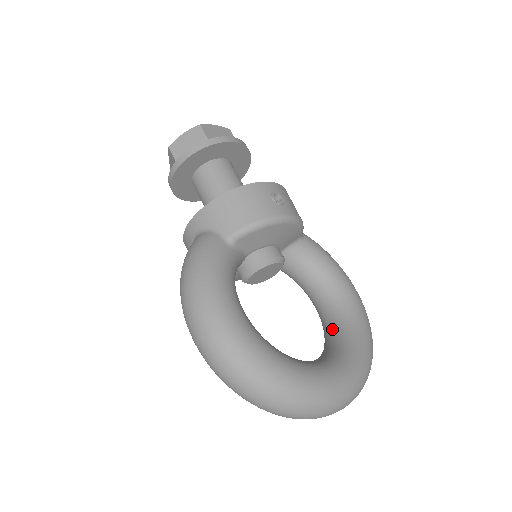
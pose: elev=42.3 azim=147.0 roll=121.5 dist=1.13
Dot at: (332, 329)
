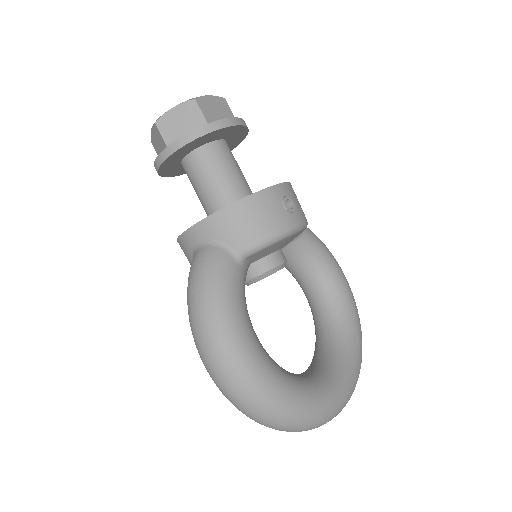
Dot at: (326, 326)
